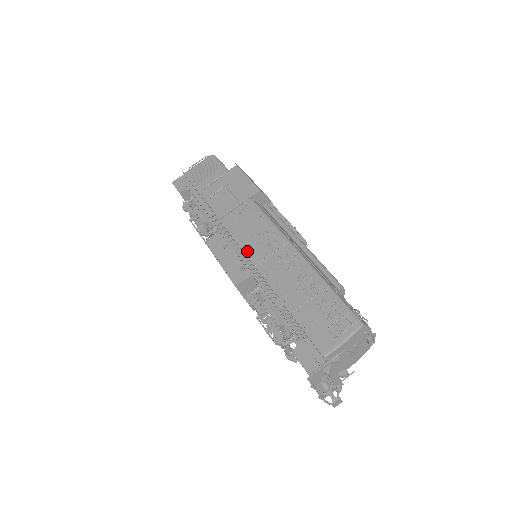
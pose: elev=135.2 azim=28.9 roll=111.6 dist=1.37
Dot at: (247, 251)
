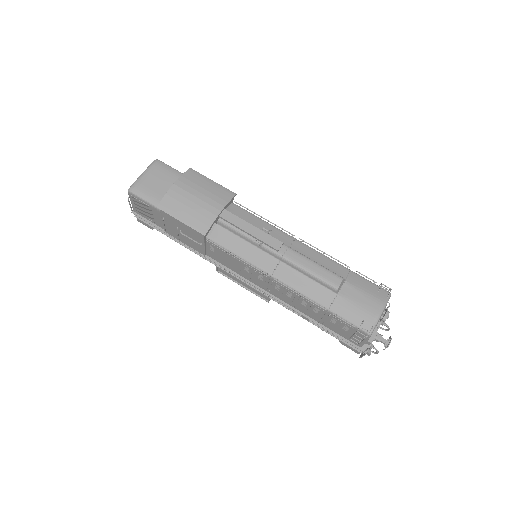
Dot at: (250, 281)
